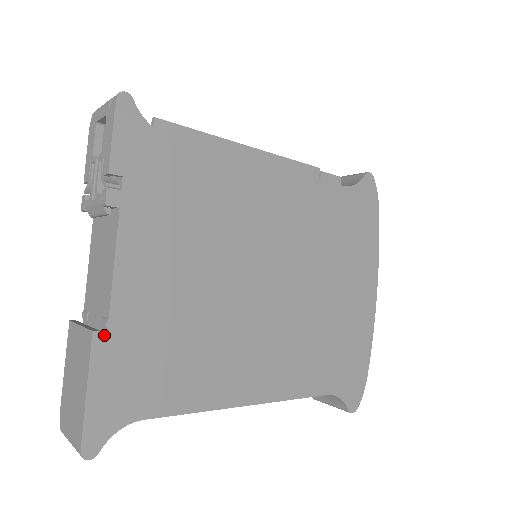
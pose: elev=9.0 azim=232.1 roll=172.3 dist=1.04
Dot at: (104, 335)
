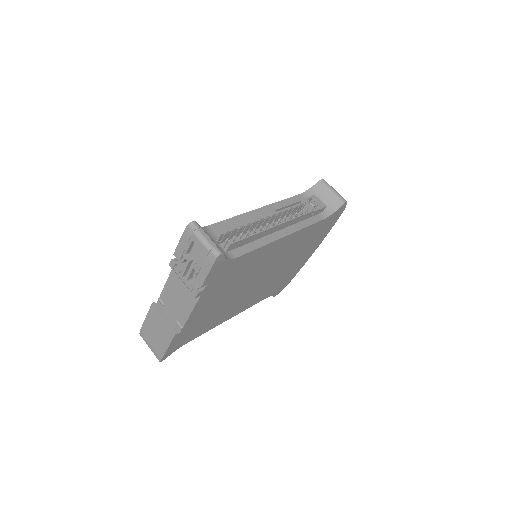
Dot at: (178, 330)
